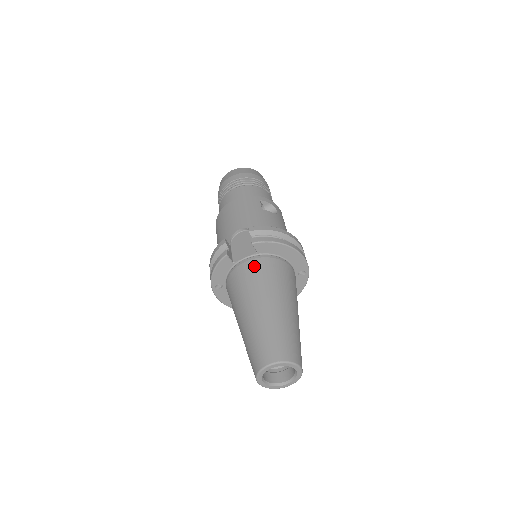
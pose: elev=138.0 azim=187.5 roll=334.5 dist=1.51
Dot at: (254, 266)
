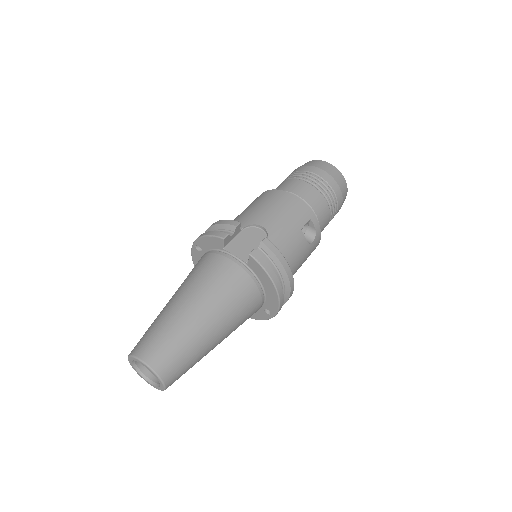
Dot at: (232, 272)
